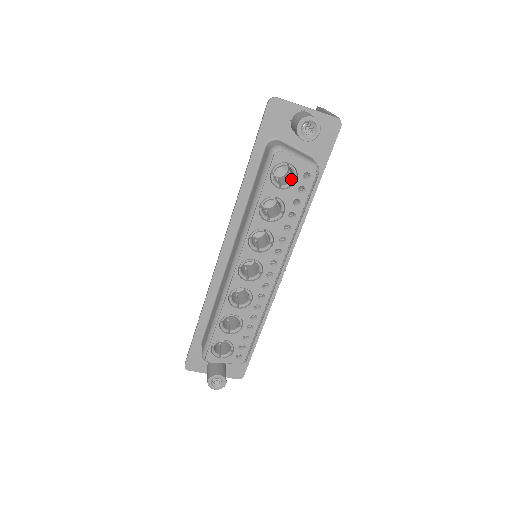
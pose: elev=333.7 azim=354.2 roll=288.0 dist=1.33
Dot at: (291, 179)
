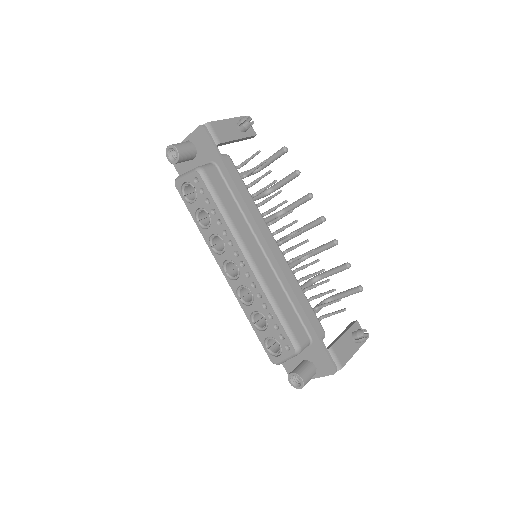
Dot at: (195, 190)
